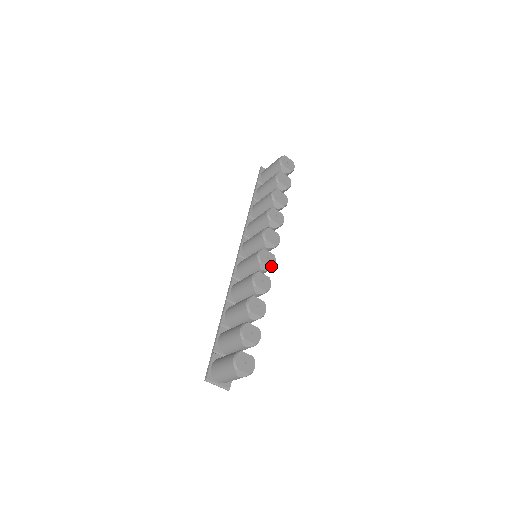
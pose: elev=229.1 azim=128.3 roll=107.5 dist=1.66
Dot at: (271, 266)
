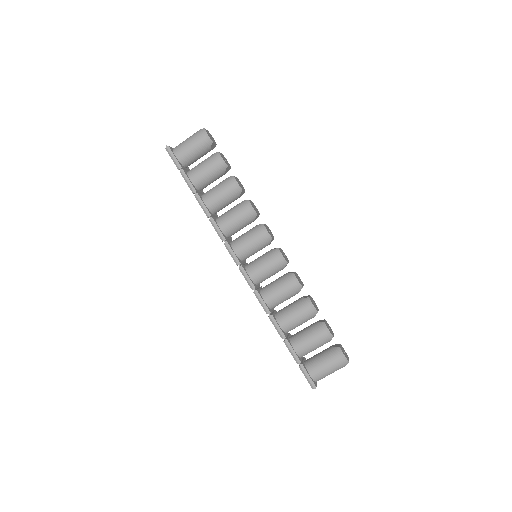
Dot at: (288, 260)
